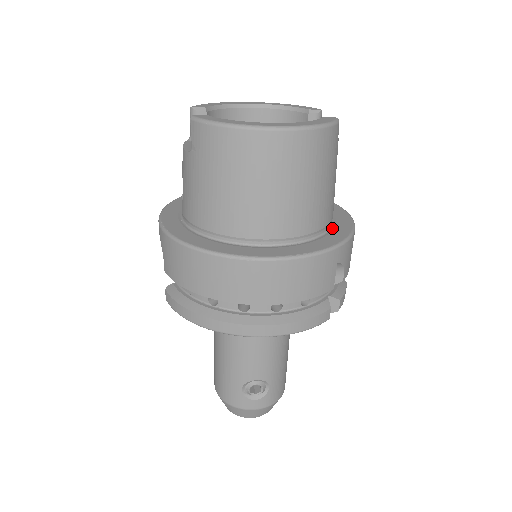
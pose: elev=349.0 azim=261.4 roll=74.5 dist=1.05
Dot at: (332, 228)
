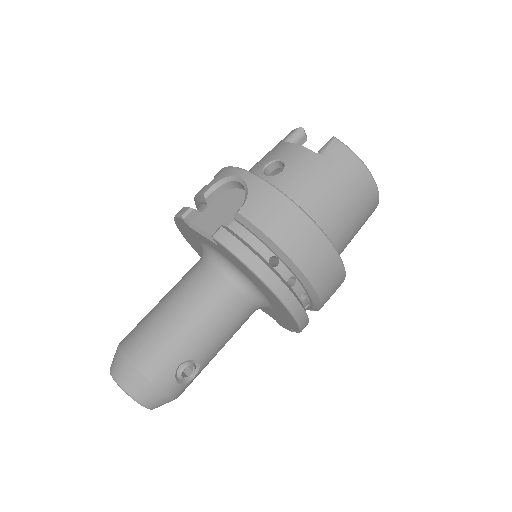
Dot at: occluded
